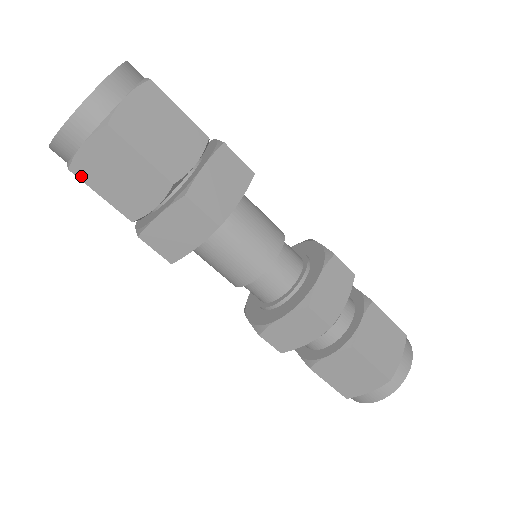
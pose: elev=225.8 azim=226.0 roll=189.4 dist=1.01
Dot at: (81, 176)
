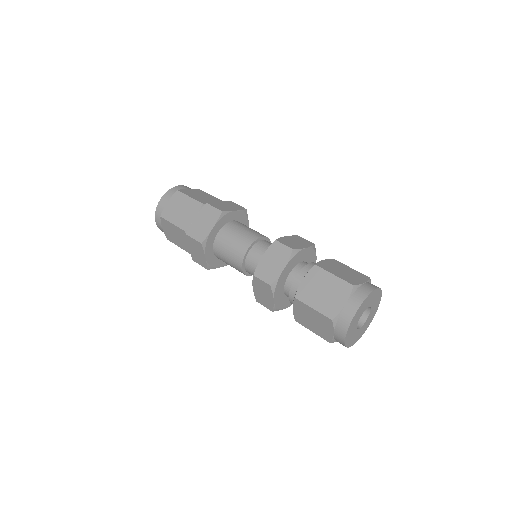
Dot at: (165, 217)
